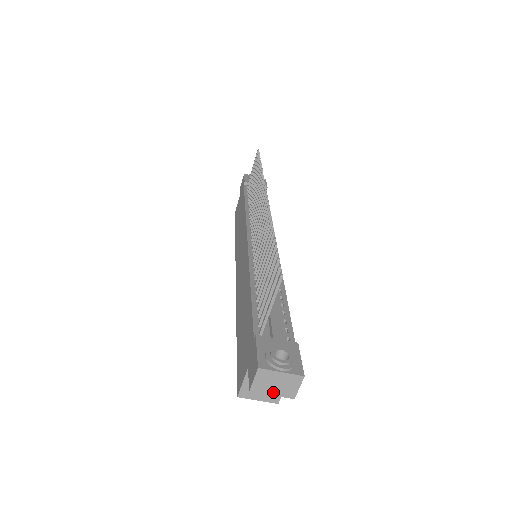
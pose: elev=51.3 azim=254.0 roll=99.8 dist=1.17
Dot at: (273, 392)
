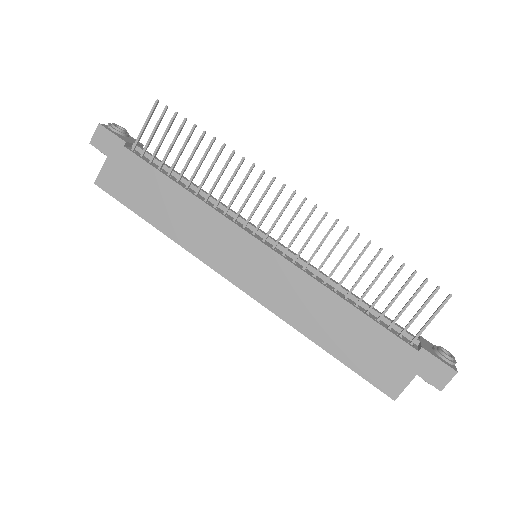
Dot at: occluded
